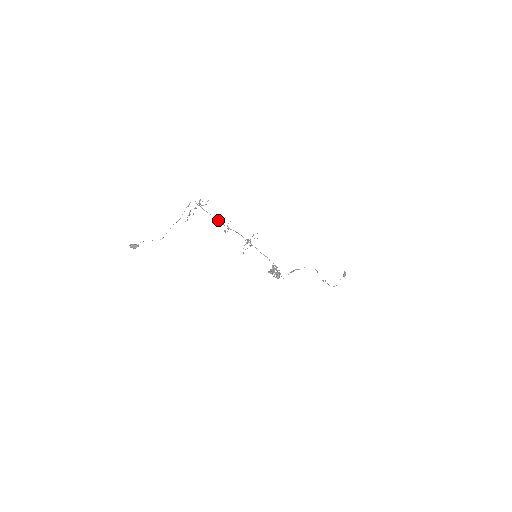
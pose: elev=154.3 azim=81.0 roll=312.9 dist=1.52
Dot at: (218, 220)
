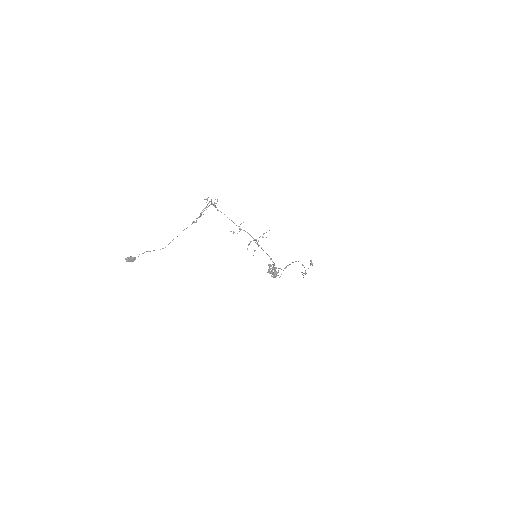
Dot at: (231, 220)
